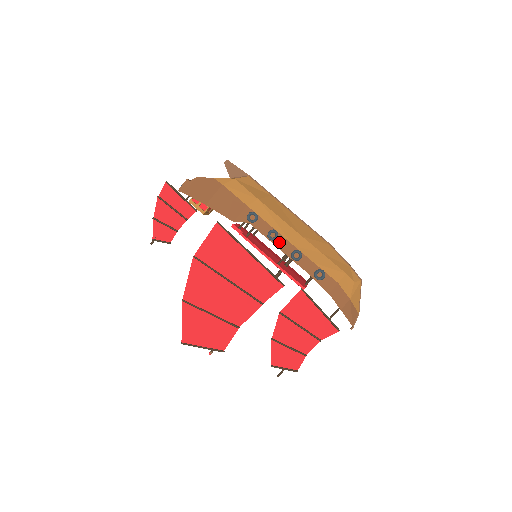
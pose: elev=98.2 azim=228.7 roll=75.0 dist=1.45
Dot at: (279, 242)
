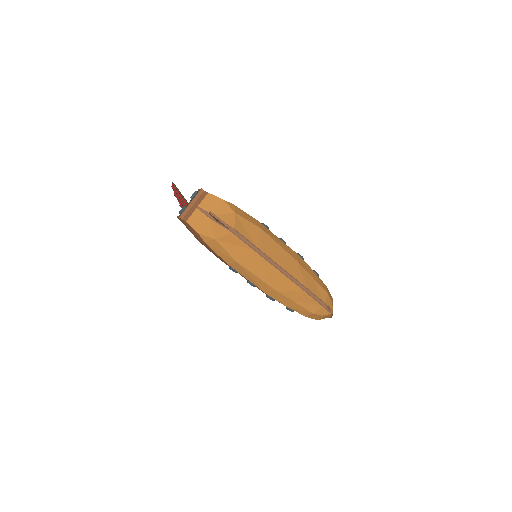
Dot at: occluded
